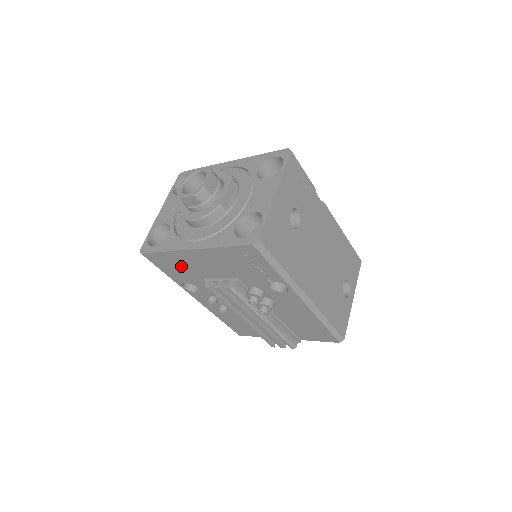
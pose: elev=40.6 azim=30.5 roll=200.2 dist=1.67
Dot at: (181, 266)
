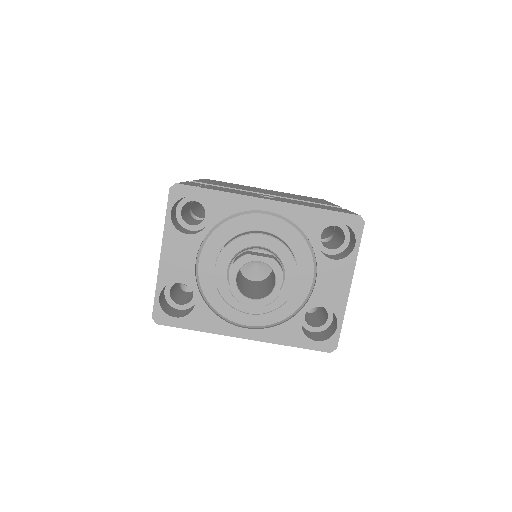
Dot at: occluded
